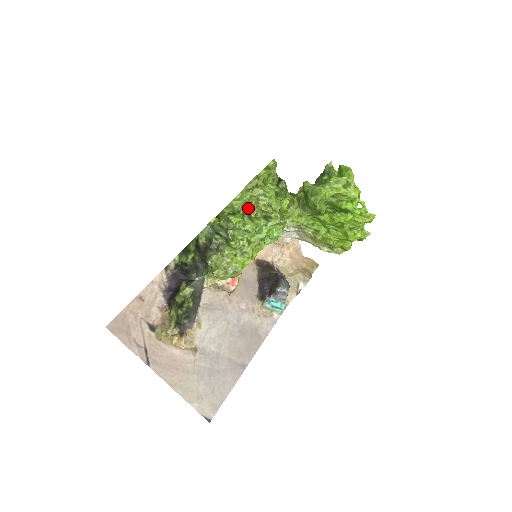
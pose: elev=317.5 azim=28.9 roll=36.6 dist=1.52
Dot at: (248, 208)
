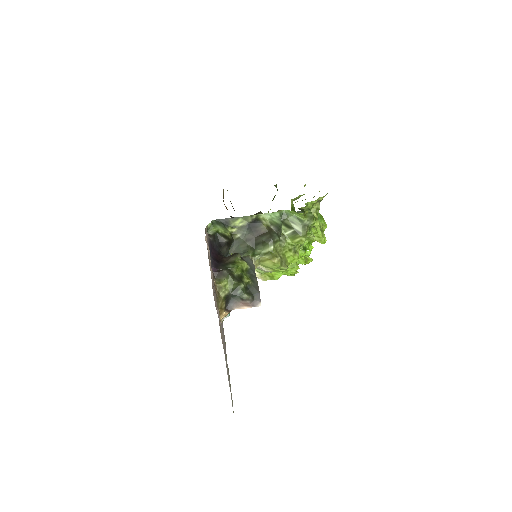
Dot at: occluded
